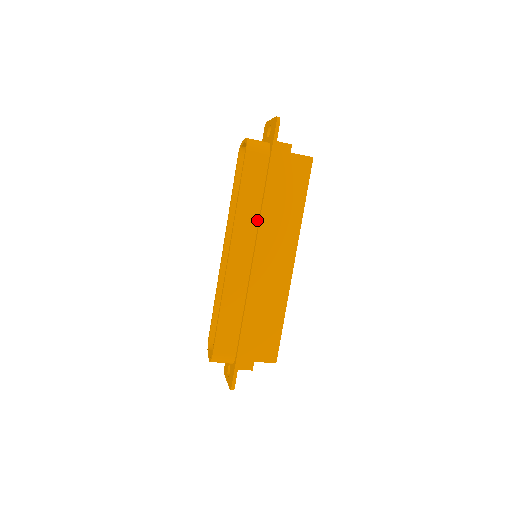
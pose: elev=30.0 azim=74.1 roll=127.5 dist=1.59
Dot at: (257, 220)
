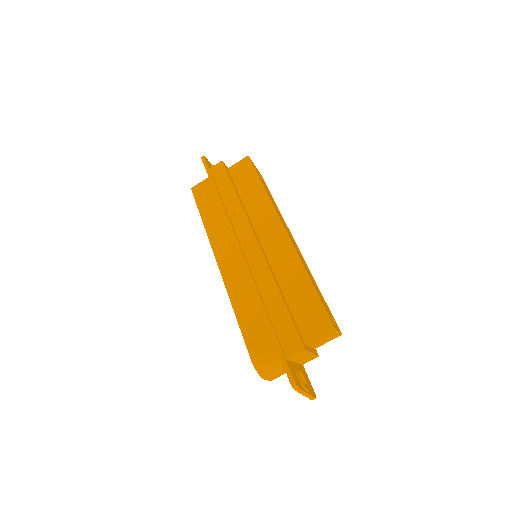
Dot at: (226, 223)
